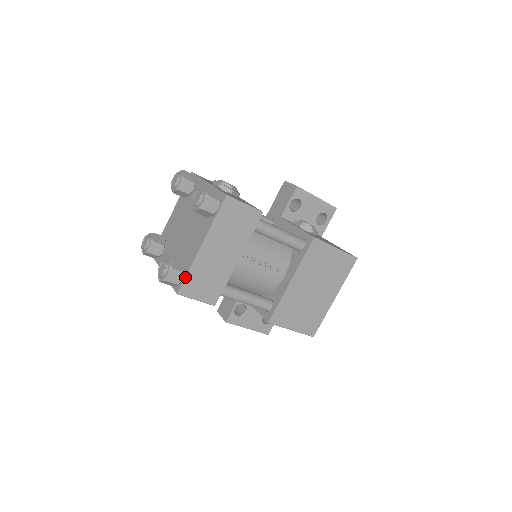
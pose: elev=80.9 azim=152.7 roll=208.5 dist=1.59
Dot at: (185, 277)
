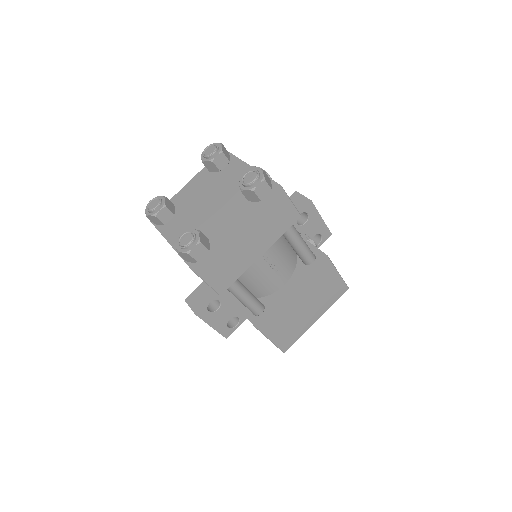
Dot at: (209, 256)
